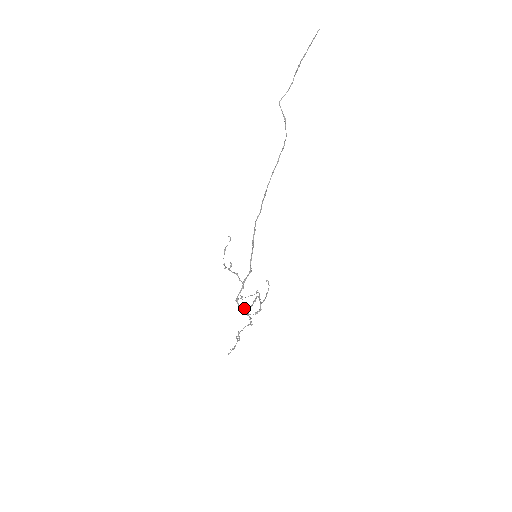
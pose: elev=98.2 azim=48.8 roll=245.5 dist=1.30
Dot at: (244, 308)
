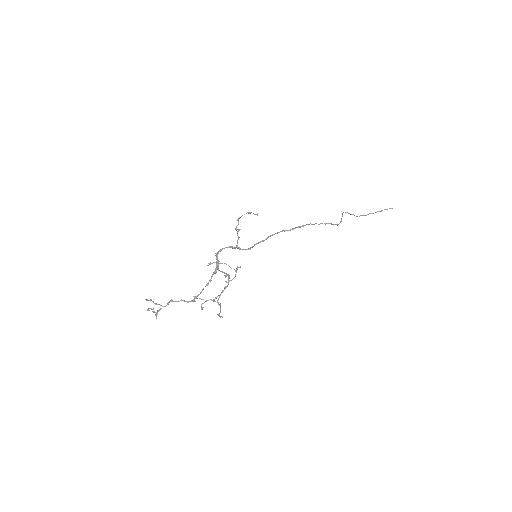
Dot at: occluded
